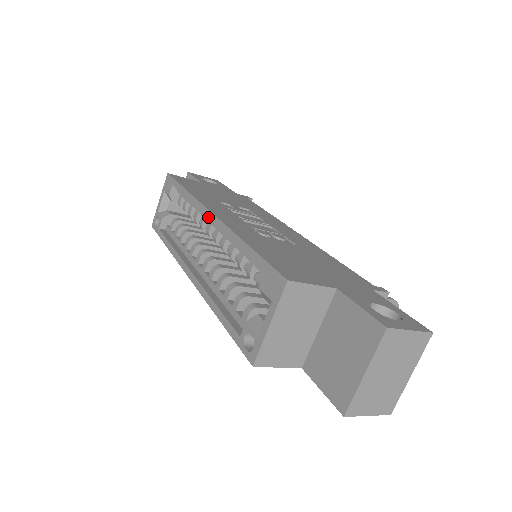
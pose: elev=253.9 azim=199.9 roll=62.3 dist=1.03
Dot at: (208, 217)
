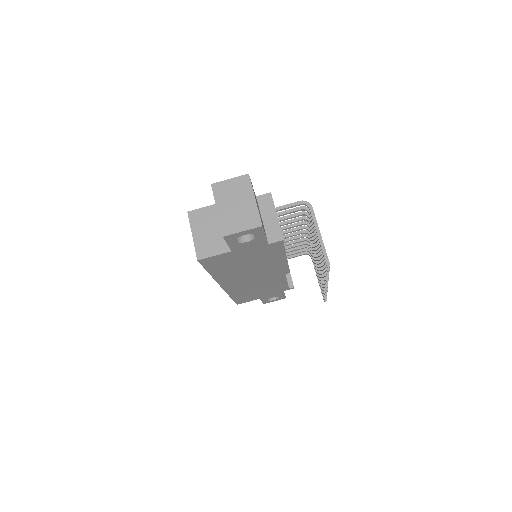
Dot at: occluded
